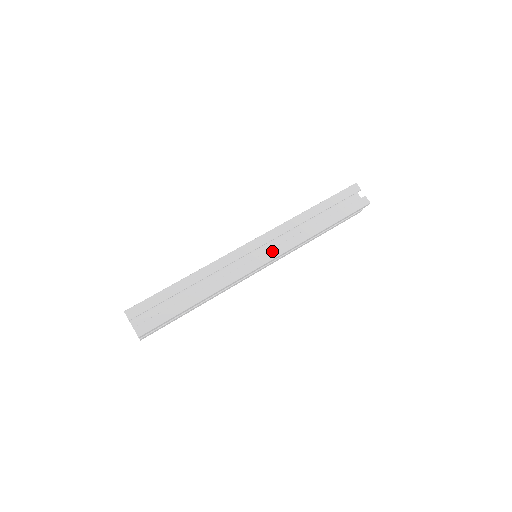
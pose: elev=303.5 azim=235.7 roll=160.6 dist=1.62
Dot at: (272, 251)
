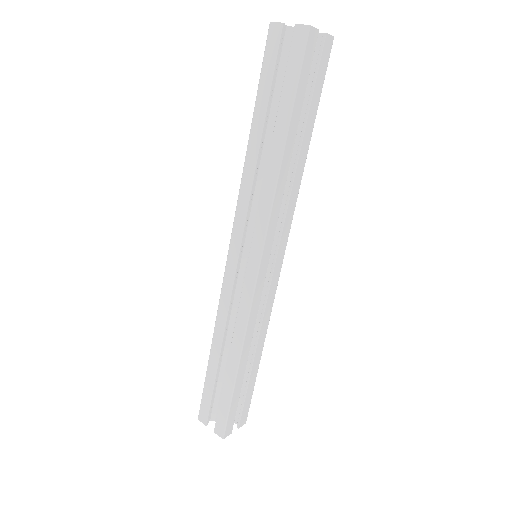
Dot at: (281, 244)
